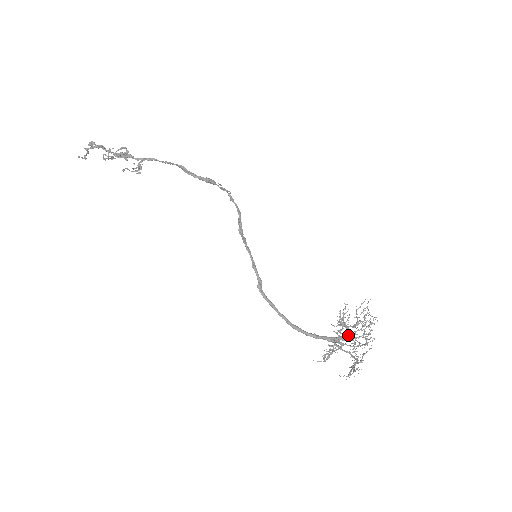
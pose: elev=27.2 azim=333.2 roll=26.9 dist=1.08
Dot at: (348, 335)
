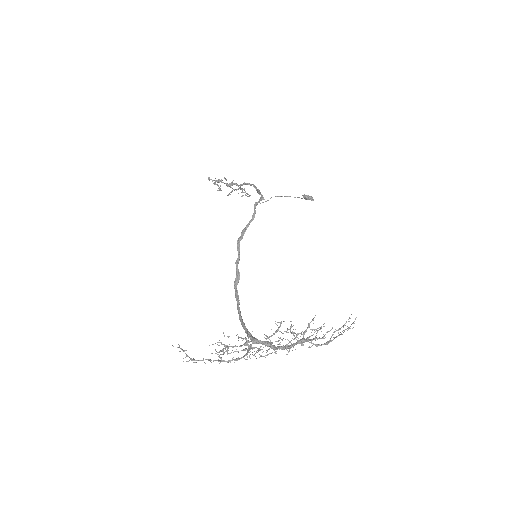
Dot at: occluded
